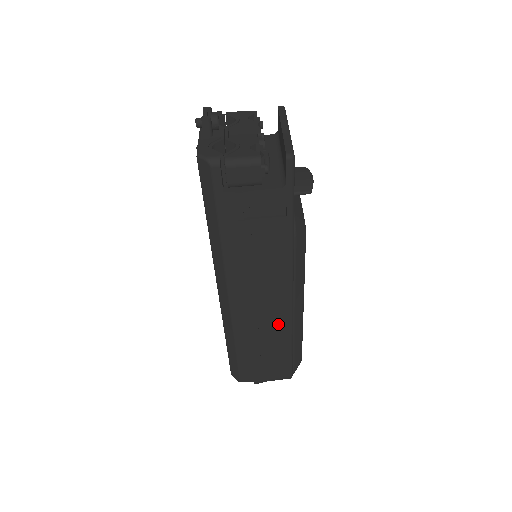
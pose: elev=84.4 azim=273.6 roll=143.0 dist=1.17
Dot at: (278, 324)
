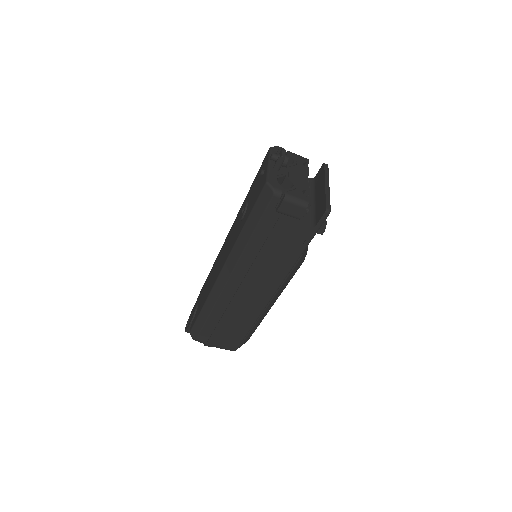
Dot at: (251, 311)
